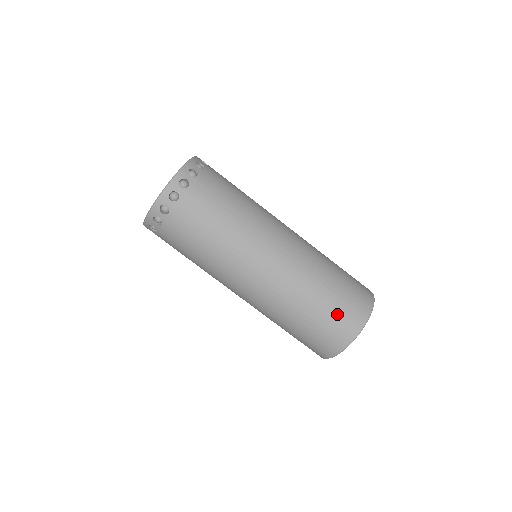
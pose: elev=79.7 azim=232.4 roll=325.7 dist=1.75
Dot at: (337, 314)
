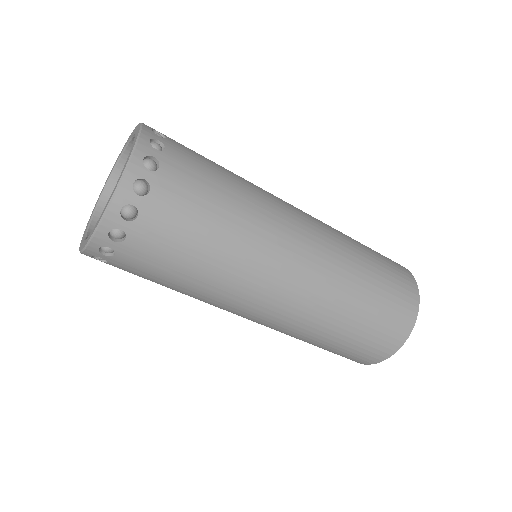
Dot at: (390, 301)
